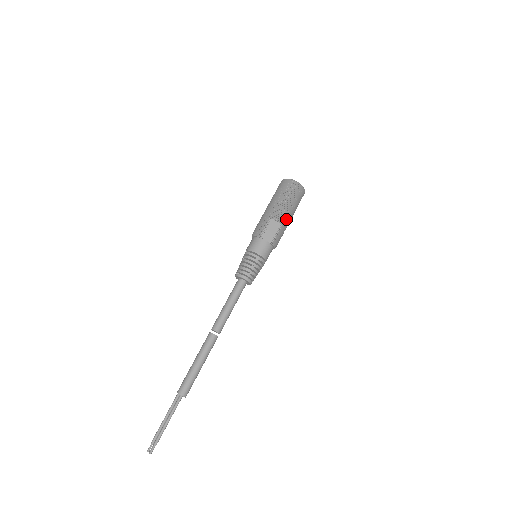
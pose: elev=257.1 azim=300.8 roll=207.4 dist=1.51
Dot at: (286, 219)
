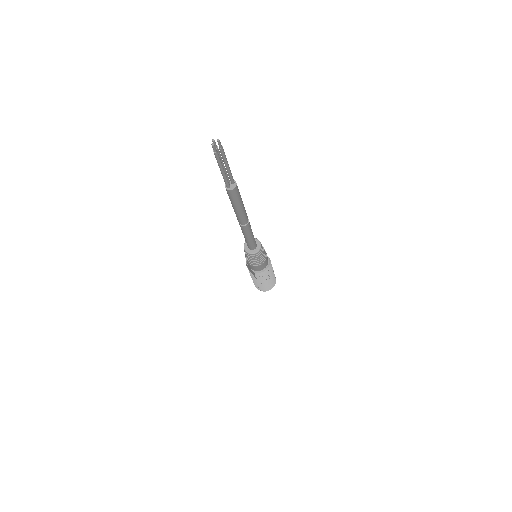
Dot at: (272, 269)
